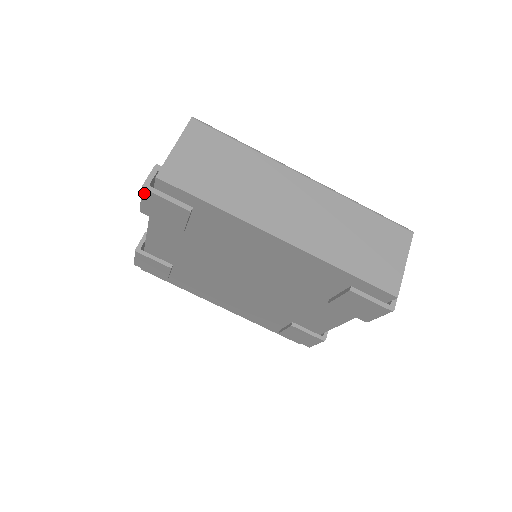
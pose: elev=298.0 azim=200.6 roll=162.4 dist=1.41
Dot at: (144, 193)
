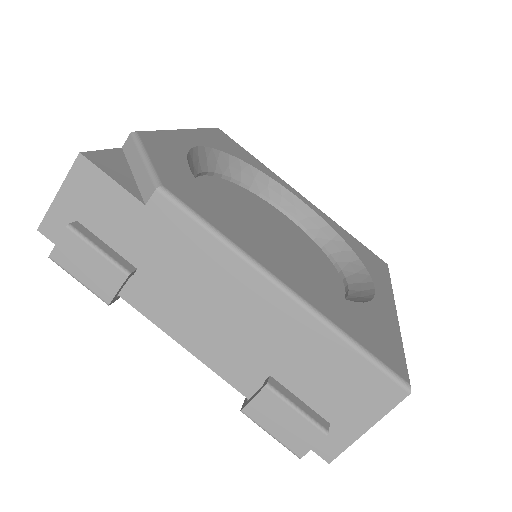
Dot at: (290, 449)
